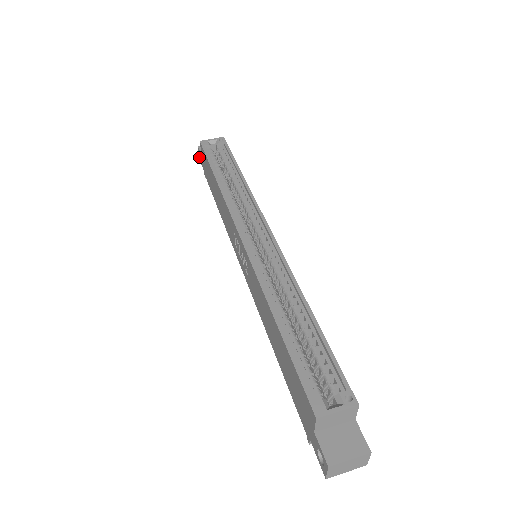
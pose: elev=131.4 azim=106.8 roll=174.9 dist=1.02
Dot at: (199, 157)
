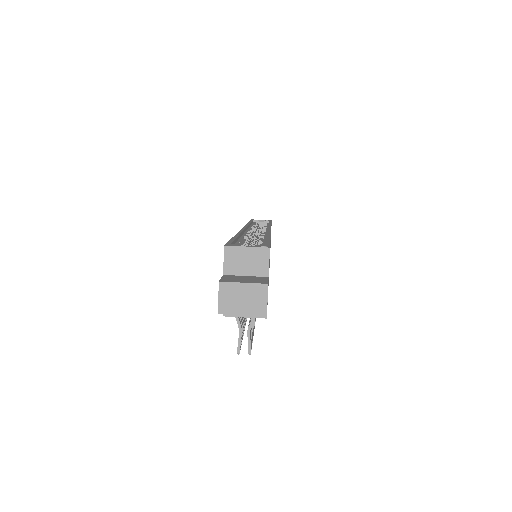
Dot at: occluded
